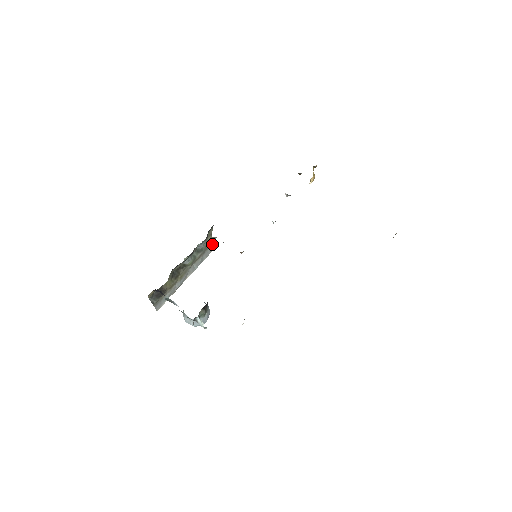
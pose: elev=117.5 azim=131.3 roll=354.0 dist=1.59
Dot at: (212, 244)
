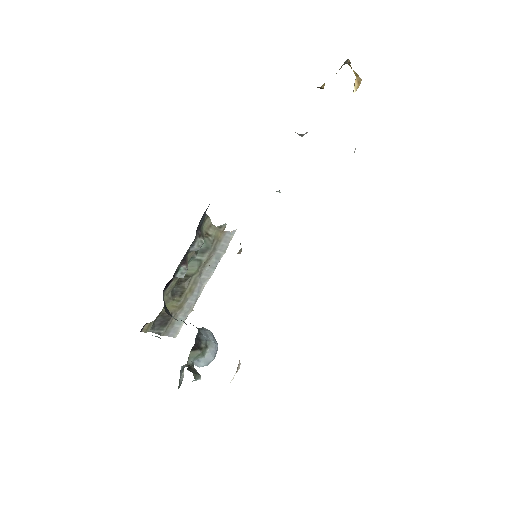
Dot at: (225, 233)
